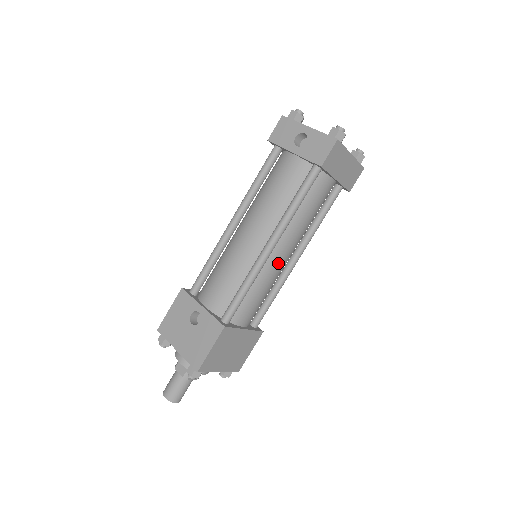
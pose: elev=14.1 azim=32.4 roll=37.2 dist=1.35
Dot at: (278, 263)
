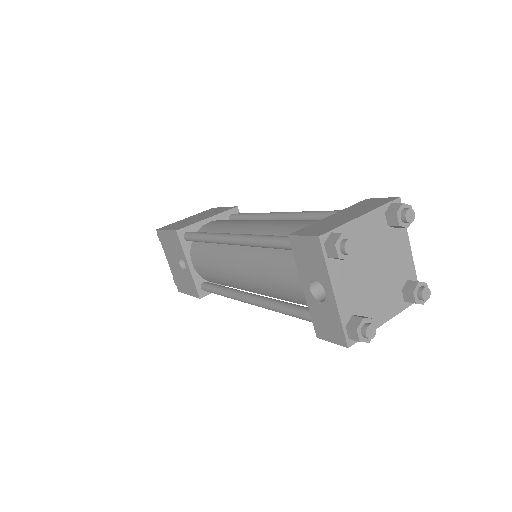
Dot at: occluded
